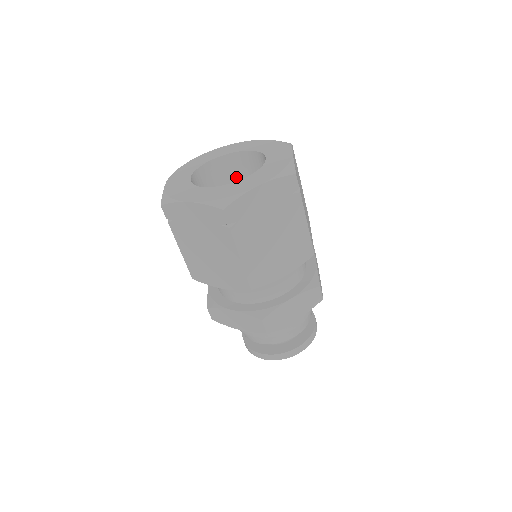
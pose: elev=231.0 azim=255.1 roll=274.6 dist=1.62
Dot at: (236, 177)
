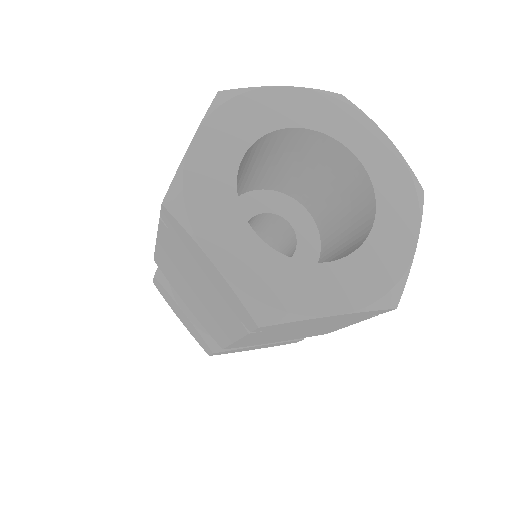
Dot at: (308, 160)
